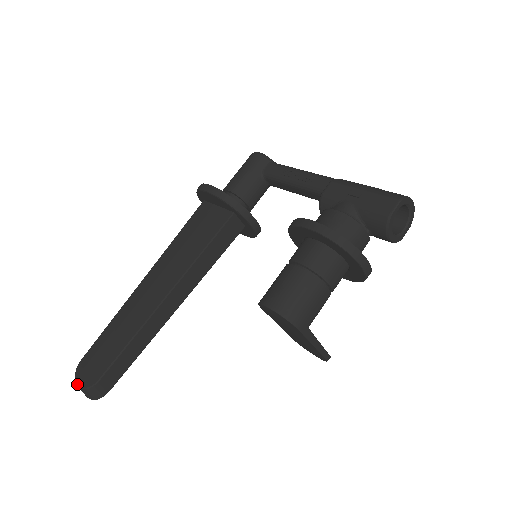
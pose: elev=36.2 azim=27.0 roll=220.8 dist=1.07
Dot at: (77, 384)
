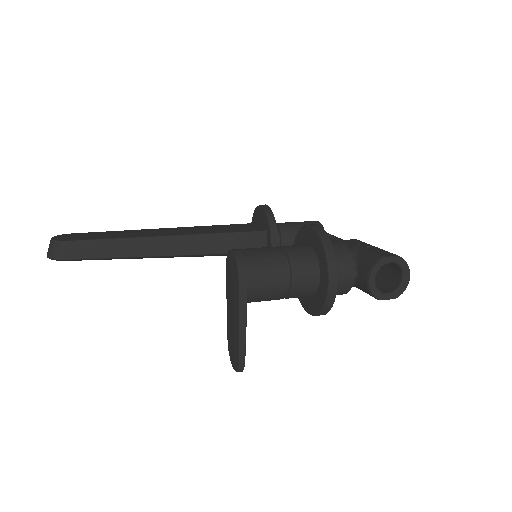
Dot at: (52, 237)
